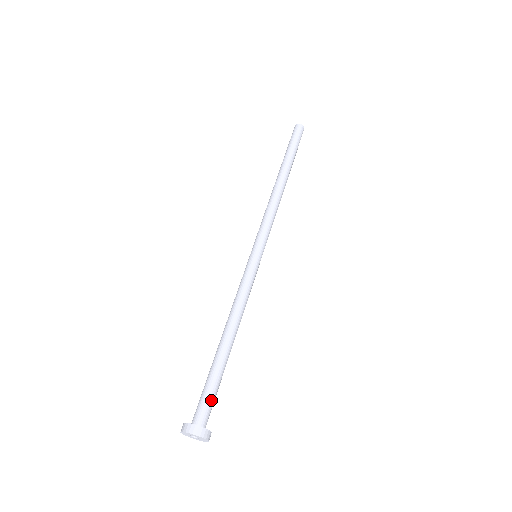
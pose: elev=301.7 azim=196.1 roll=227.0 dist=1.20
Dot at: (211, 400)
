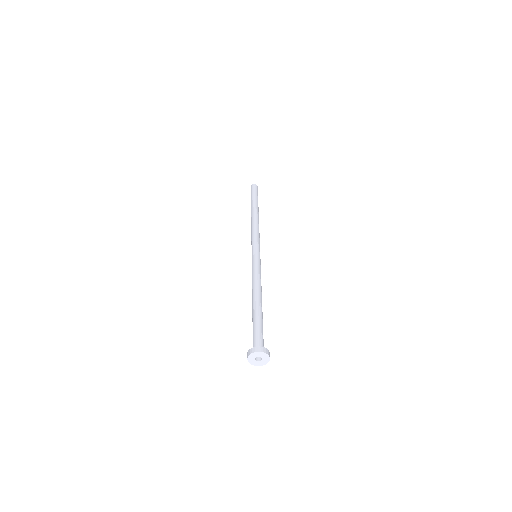
Dot at: occluded
